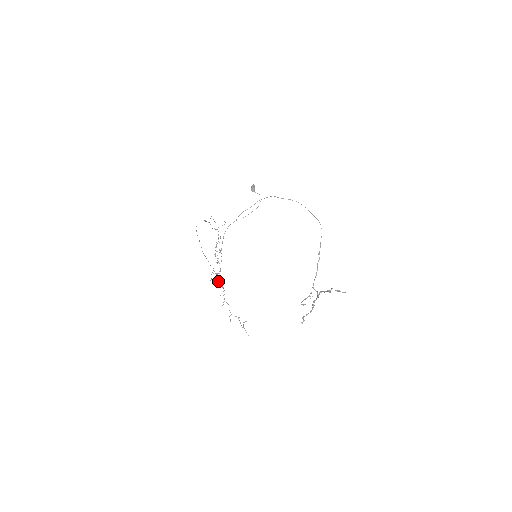
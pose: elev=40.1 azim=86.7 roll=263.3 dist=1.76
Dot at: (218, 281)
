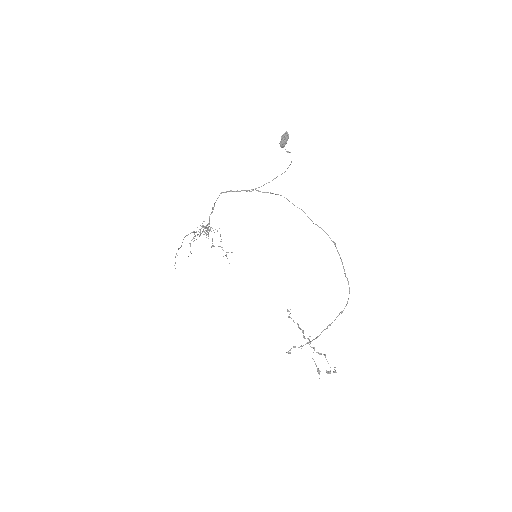
Dot at: occluded
